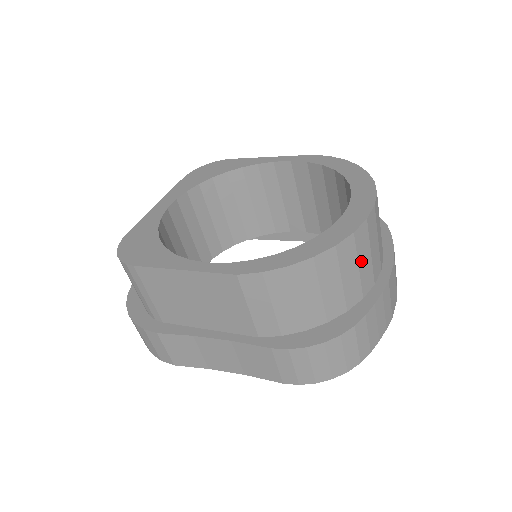
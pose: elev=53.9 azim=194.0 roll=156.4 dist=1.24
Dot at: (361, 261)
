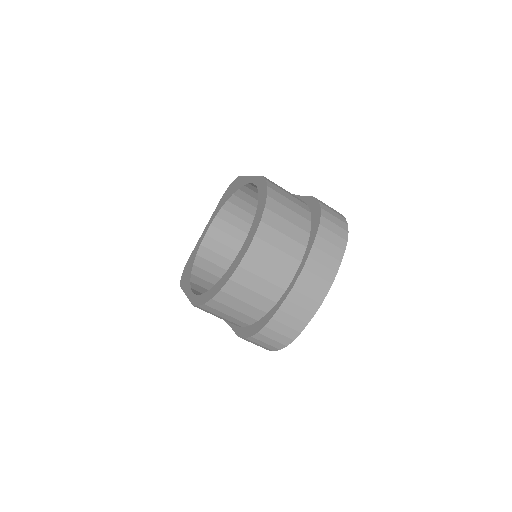
Dot at: (254, 287)
